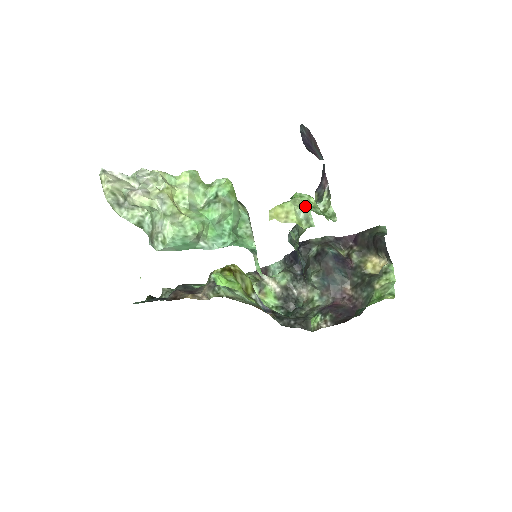
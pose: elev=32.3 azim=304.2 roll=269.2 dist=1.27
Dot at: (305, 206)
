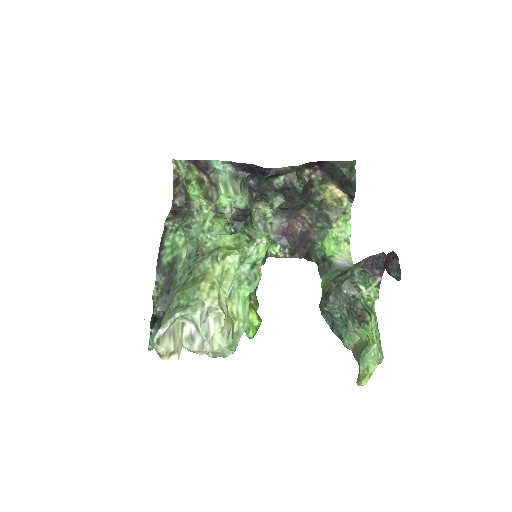
Dot at: (381, 355)
